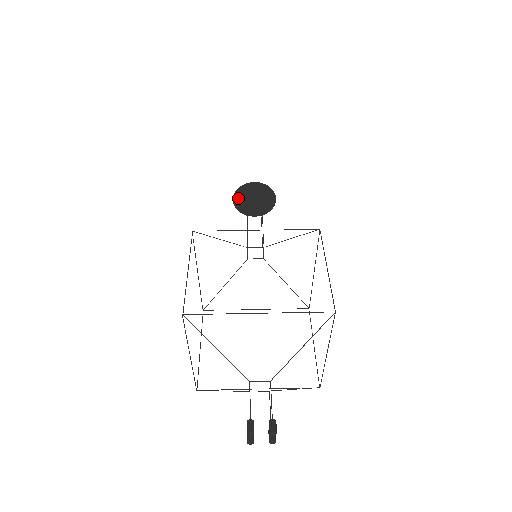
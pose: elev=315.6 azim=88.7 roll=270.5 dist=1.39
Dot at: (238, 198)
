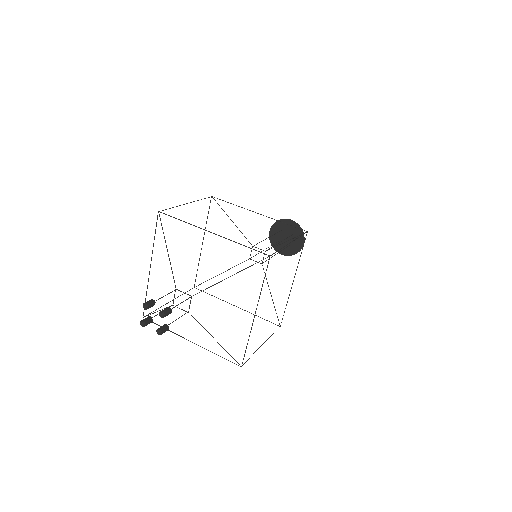
Dot at: (274, 231)
